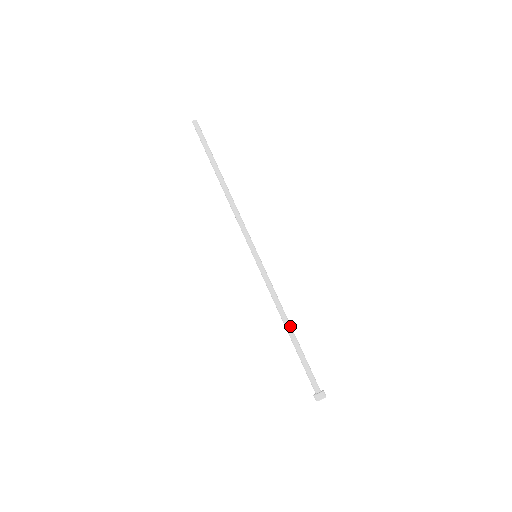
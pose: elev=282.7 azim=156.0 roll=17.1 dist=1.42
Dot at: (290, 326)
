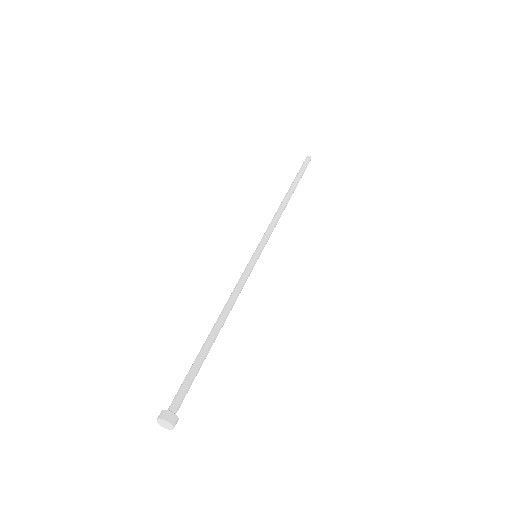
Dot at: (219, 326)
